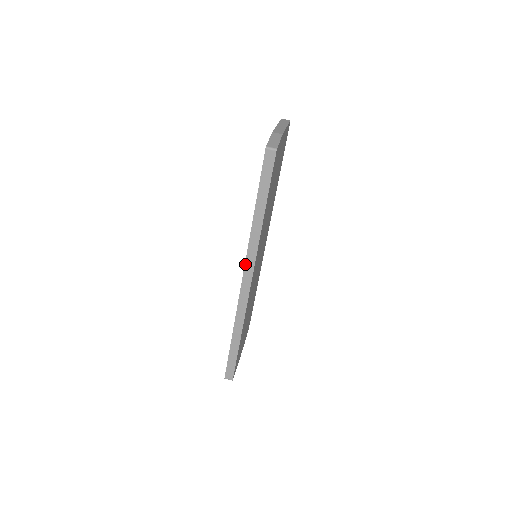
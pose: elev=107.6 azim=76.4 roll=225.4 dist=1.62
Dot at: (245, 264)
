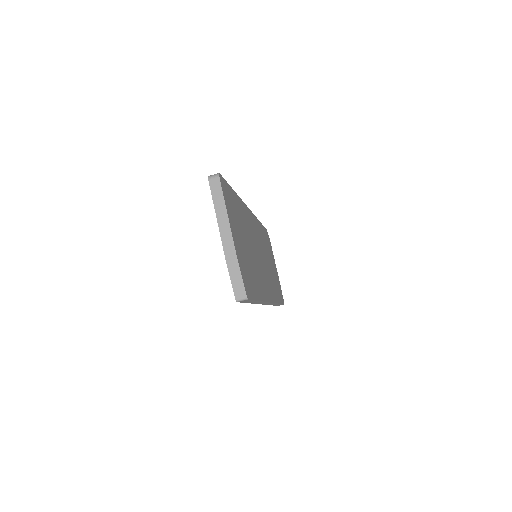
Dot at: occluded
